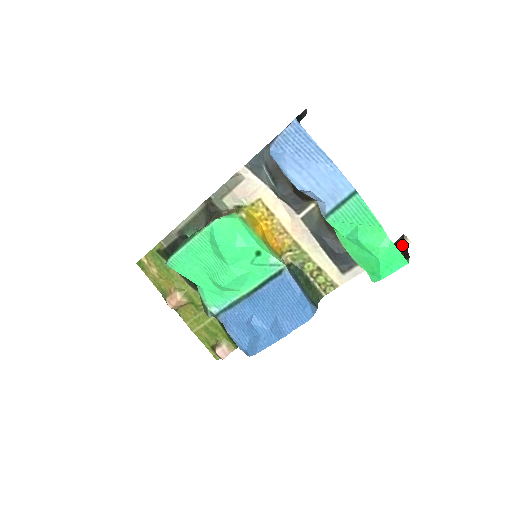
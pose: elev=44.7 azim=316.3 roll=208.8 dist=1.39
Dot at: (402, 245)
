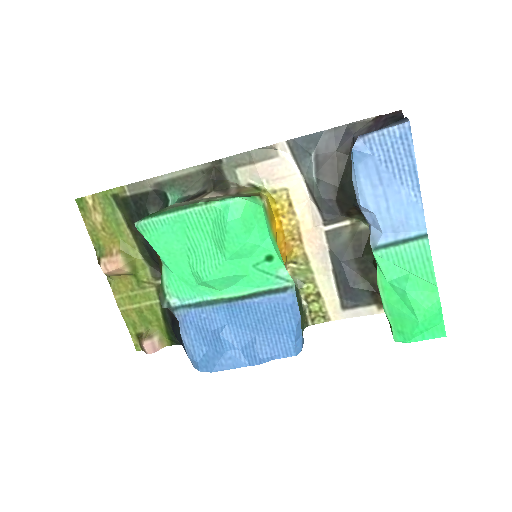
Dot at: occluded
